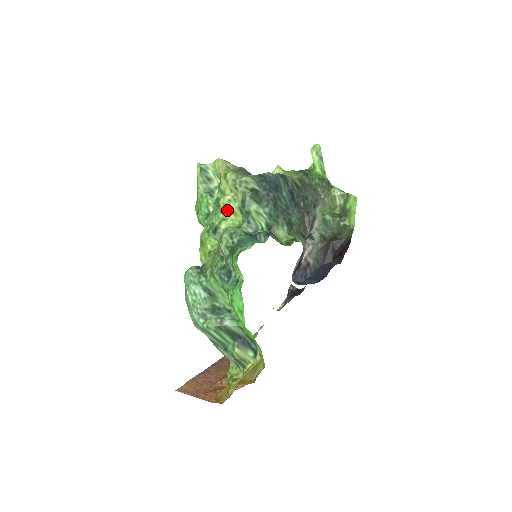
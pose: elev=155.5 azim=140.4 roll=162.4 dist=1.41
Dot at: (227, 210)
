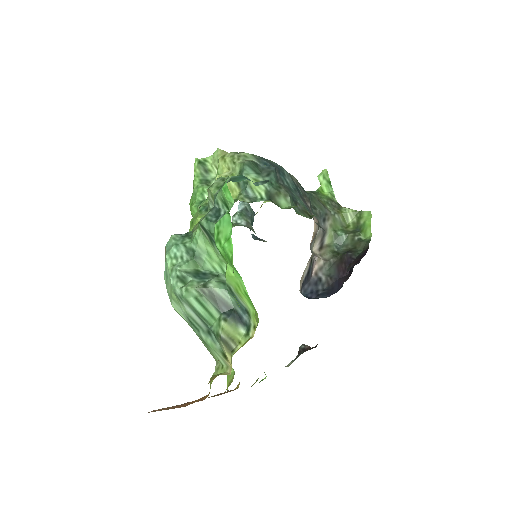
Dot at: occluded
